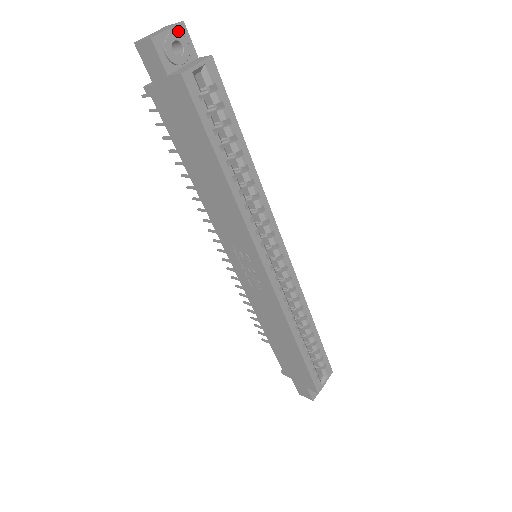
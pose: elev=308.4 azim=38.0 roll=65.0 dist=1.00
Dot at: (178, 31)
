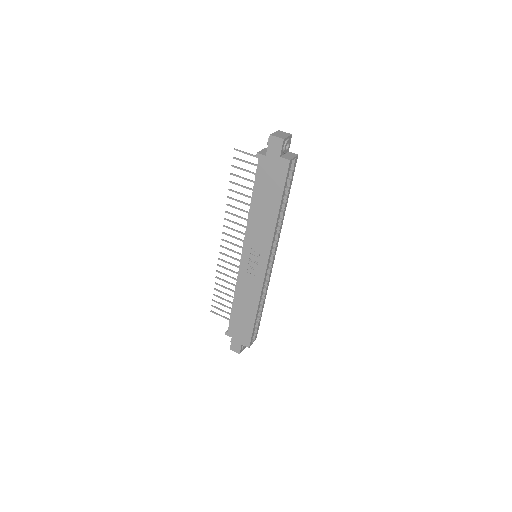
Dot at: (289, 138)
